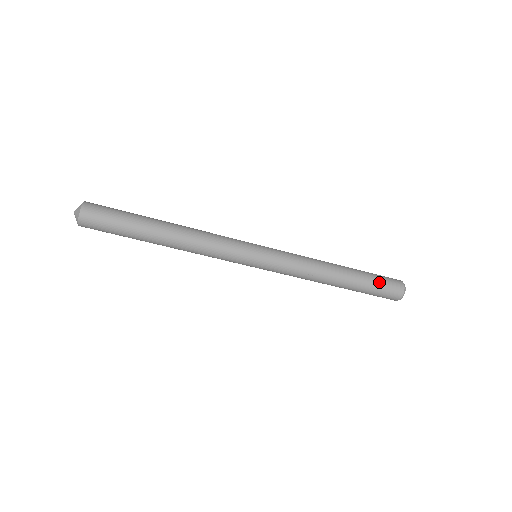
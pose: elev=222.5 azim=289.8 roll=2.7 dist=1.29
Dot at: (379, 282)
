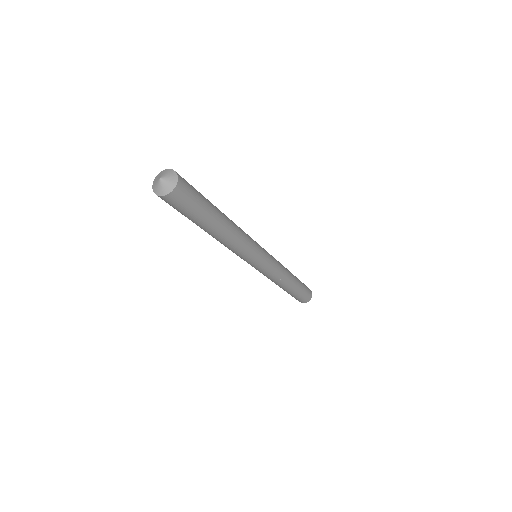
Dot at: (305, 289)
